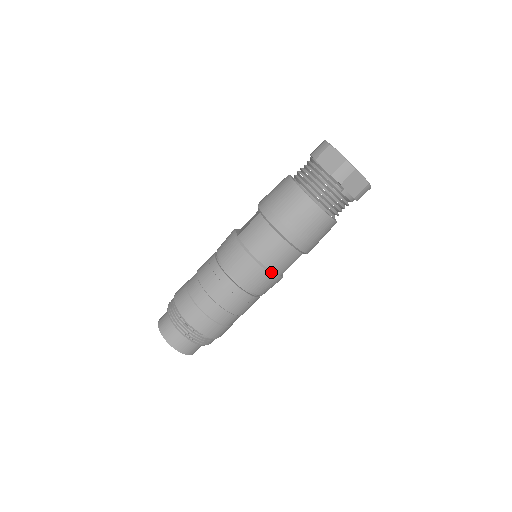
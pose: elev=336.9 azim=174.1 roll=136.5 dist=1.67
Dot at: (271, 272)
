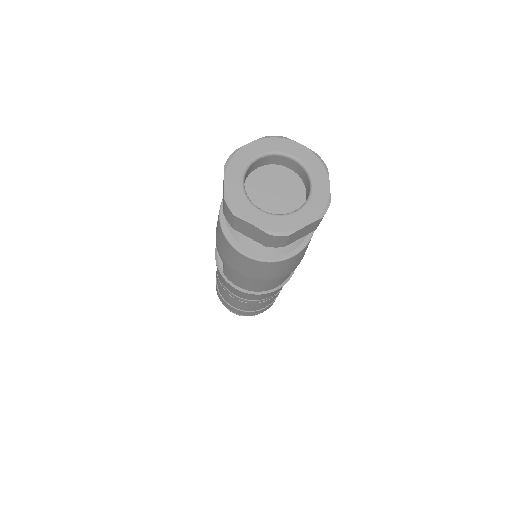
Dot at: (280, 286)
